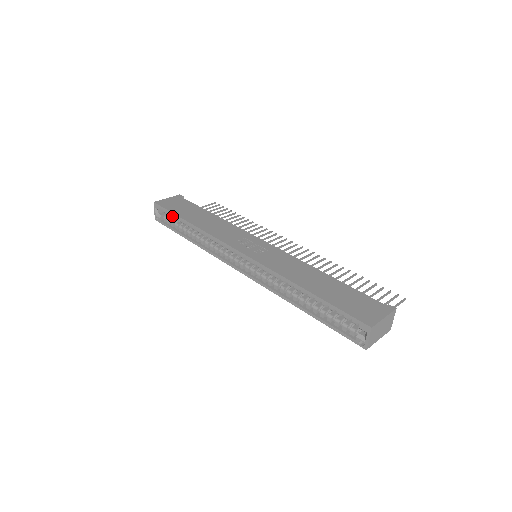
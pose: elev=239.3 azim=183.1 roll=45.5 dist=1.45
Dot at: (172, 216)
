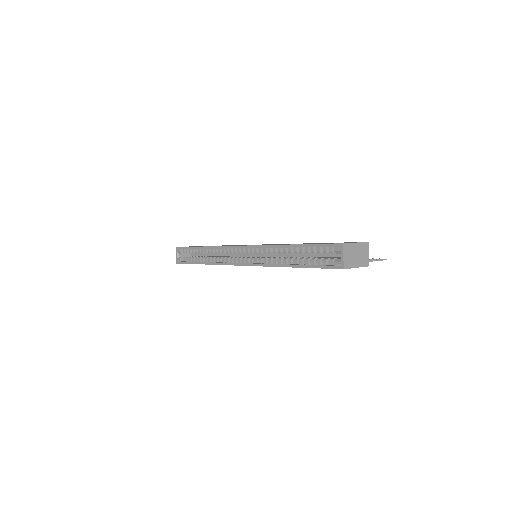
Dot at: (190, 251)
